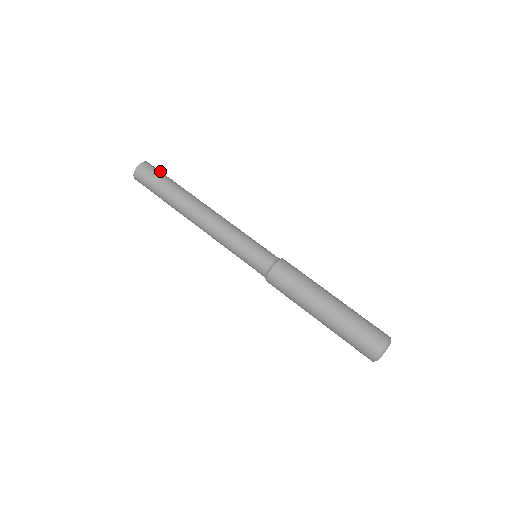
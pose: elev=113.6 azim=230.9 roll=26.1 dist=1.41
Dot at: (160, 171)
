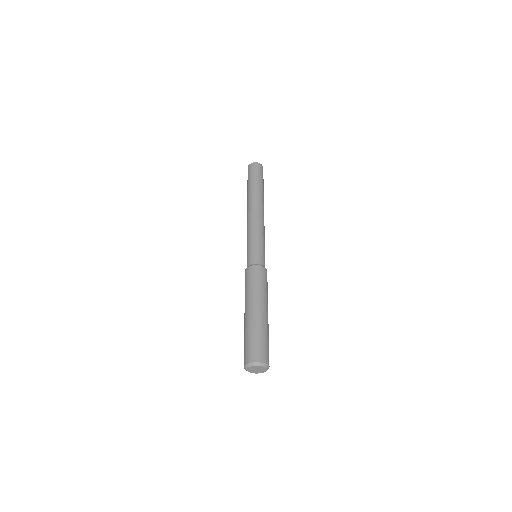
Dot at: (262, 173)
